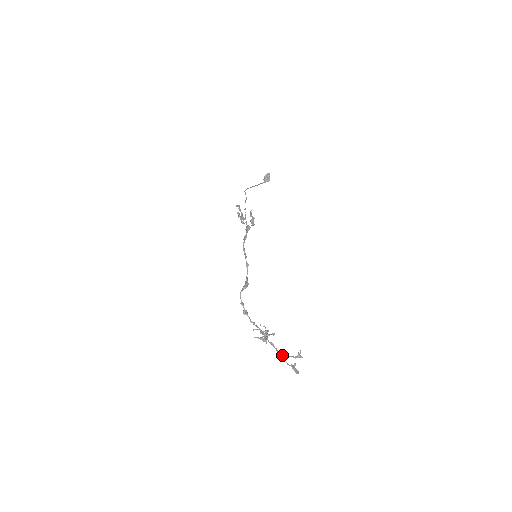
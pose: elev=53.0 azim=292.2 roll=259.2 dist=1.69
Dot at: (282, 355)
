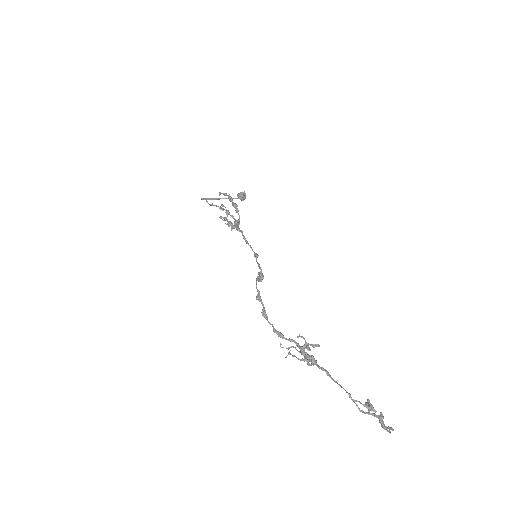
Dot at: occluded
